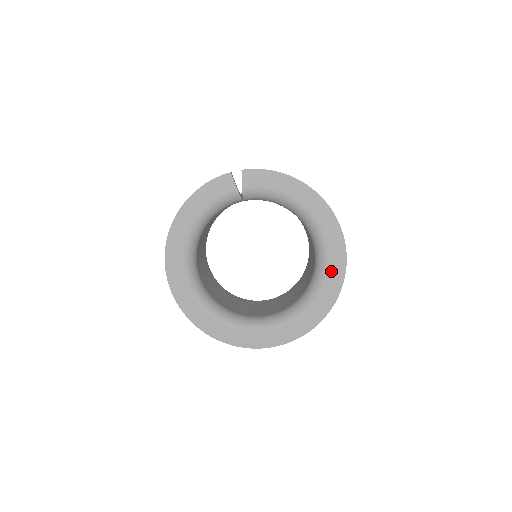
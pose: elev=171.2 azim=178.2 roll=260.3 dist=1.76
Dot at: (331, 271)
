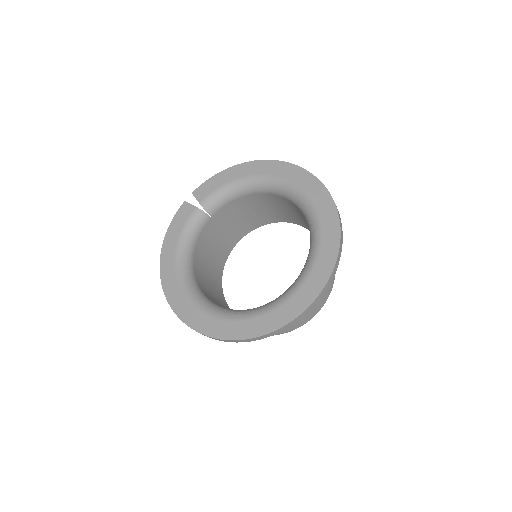
Dot at: (313, 198)
